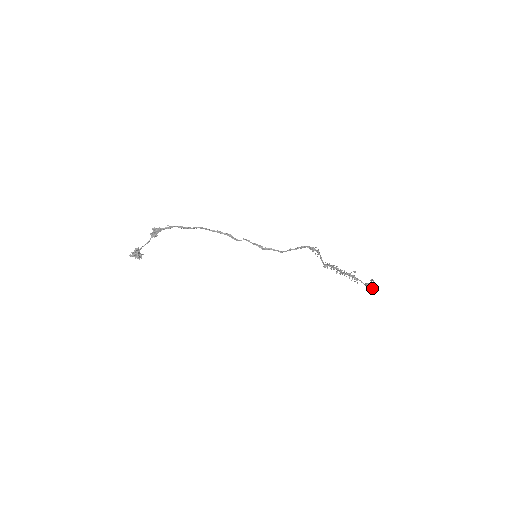
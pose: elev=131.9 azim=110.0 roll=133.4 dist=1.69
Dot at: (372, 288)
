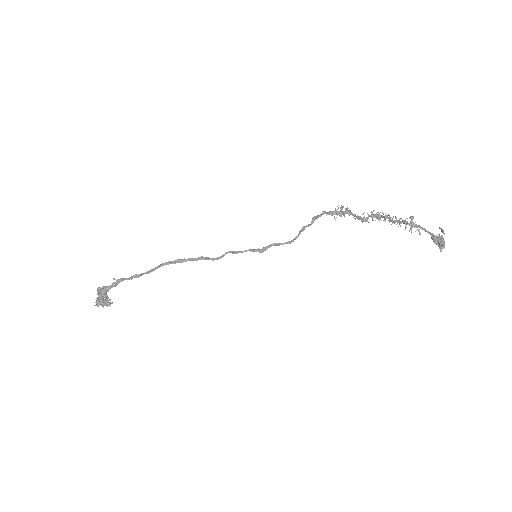
Dot at: (443, 247)
